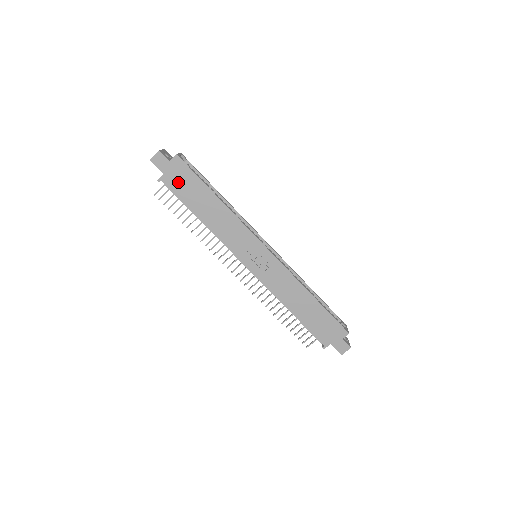
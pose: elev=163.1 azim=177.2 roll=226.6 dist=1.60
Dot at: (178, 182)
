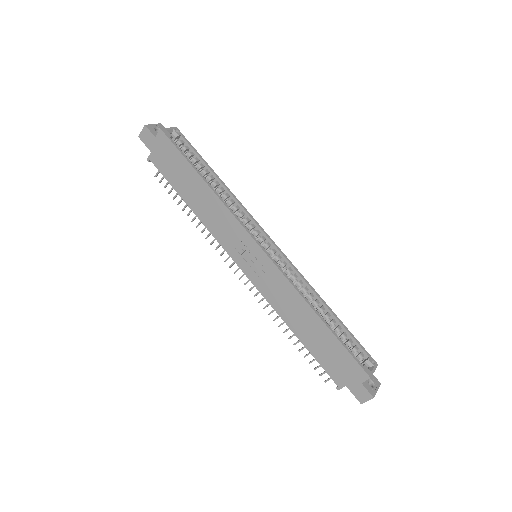
Dot at: (165, 162)
